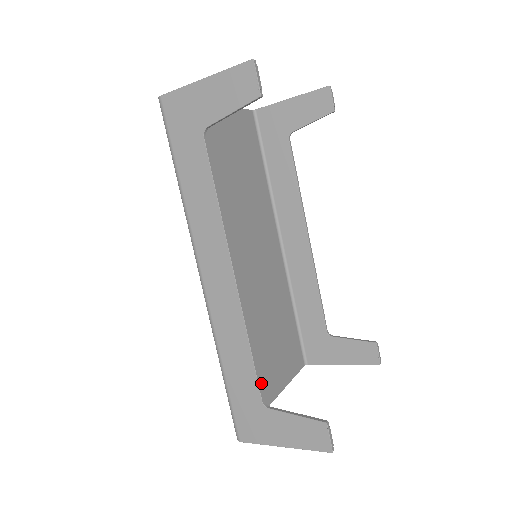
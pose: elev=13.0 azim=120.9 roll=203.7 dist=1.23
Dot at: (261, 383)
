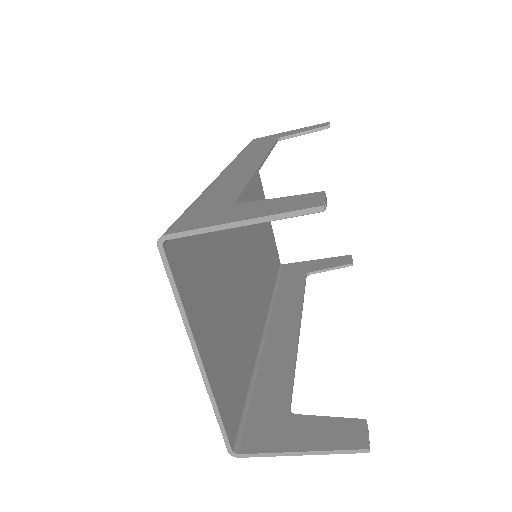
Dot at: (202, 303)
